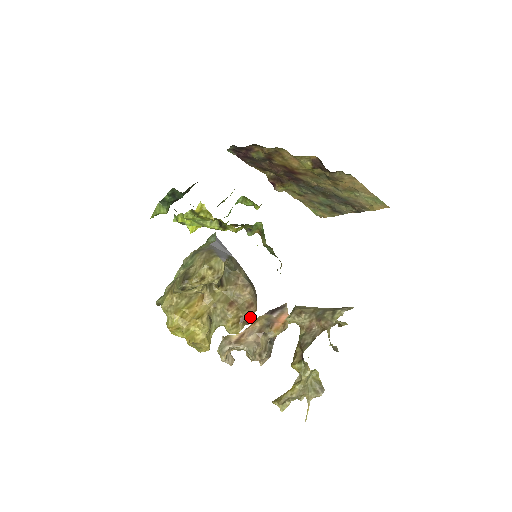
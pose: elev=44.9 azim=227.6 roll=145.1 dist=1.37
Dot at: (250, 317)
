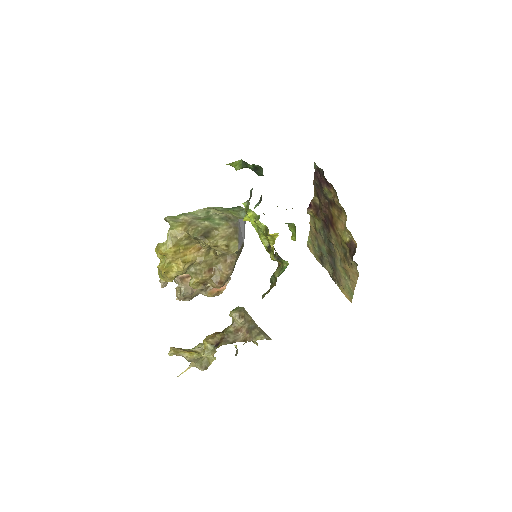
Dot at: occluded
